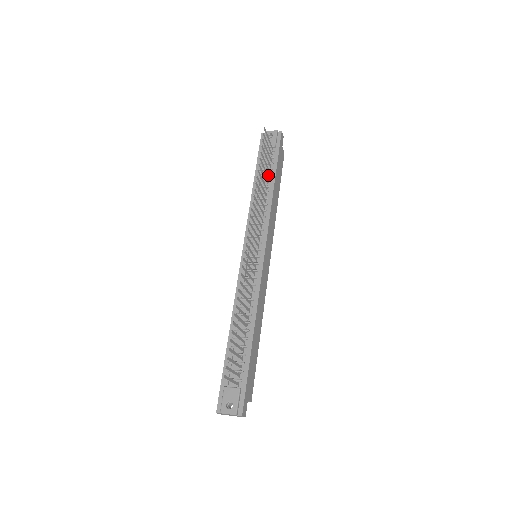
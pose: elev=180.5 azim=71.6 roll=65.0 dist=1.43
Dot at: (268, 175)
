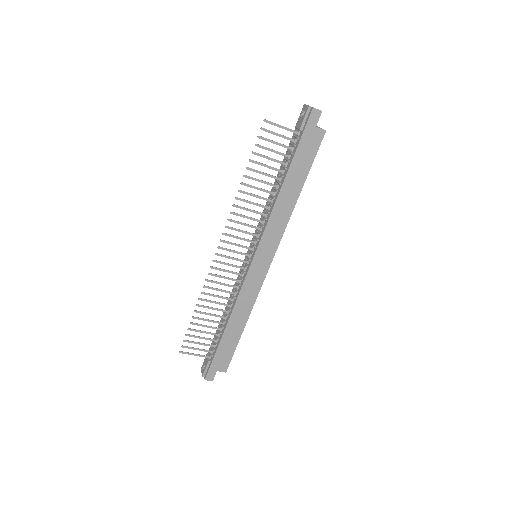
Dot at: (284, 168)
